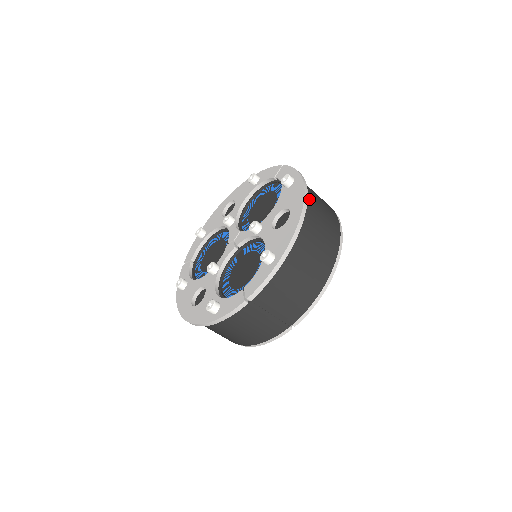
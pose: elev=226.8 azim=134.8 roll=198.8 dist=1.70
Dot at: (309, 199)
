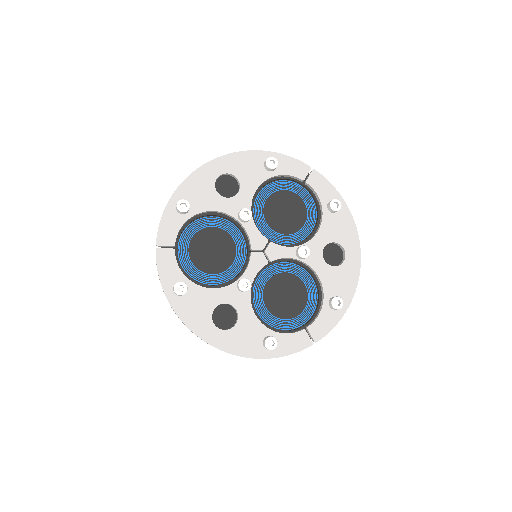
Dot at: occluded
